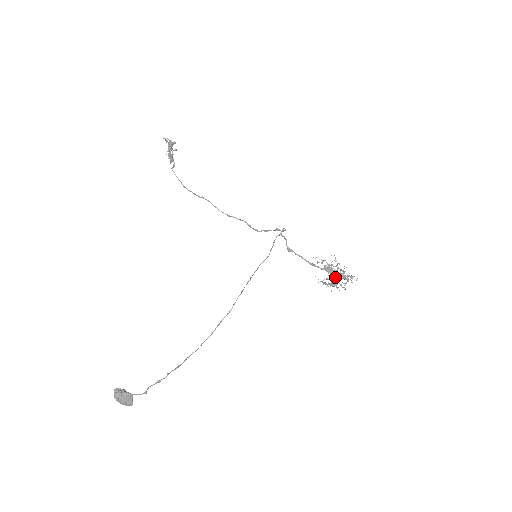
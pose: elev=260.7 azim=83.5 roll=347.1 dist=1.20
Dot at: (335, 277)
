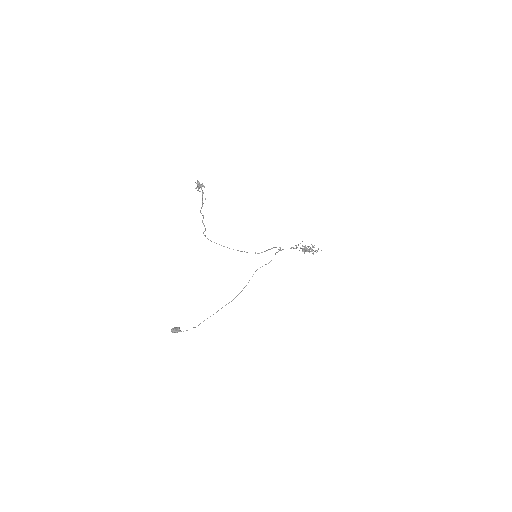
Dot at: occluded
